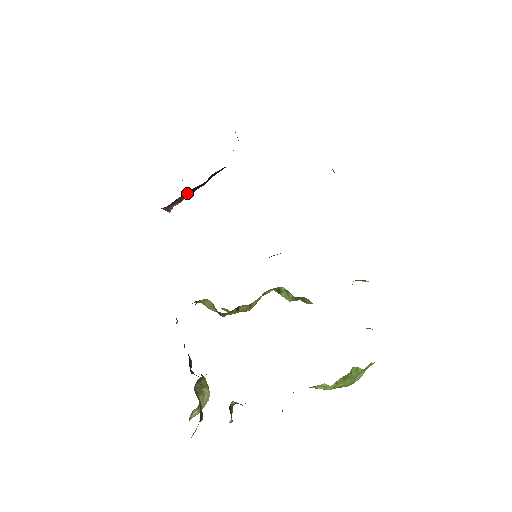
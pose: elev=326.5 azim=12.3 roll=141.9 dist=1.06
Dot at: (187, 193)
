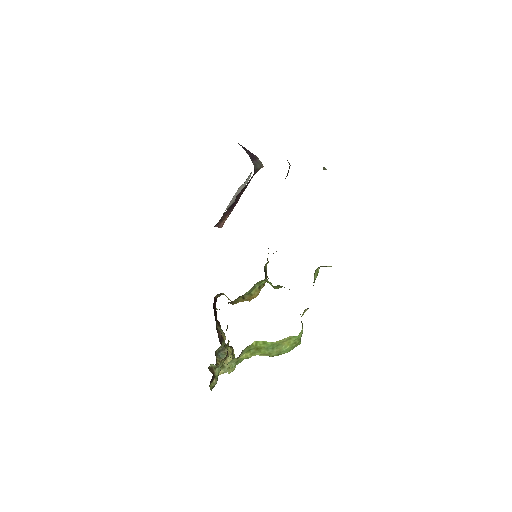
Dot at: (227, 212)
